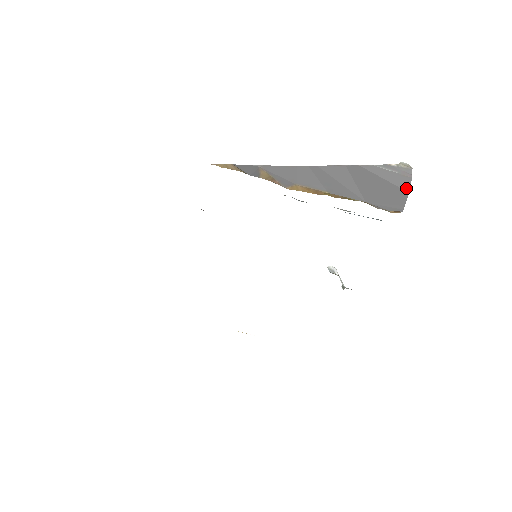
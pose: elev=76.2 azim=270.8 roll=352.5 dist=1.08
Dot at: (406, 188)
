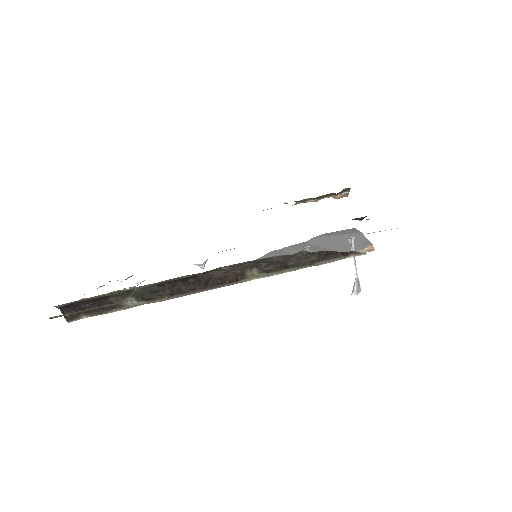
Dot at: (357, 232)
